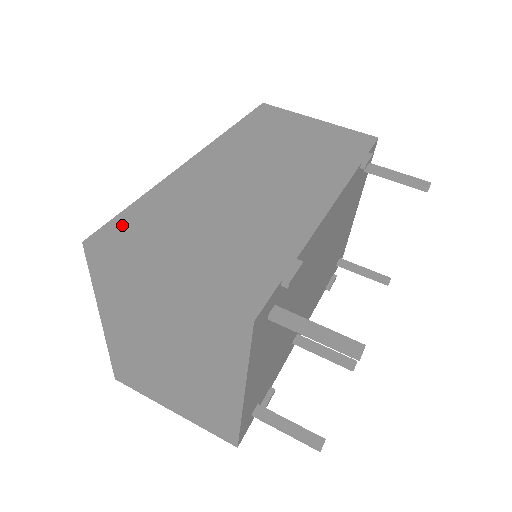
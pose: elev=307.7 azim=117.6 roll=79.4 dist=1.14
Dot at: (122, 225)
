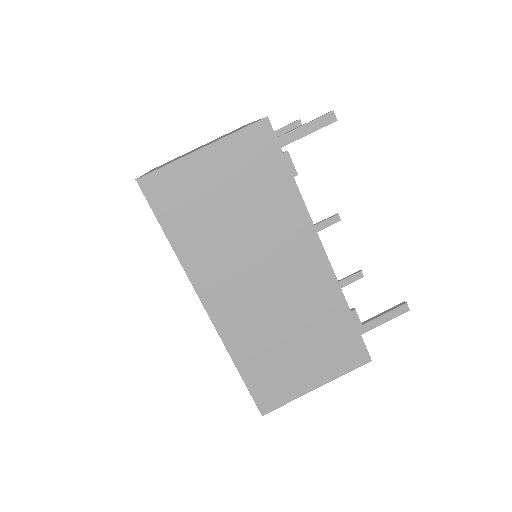
Dot at: (260, 391)
